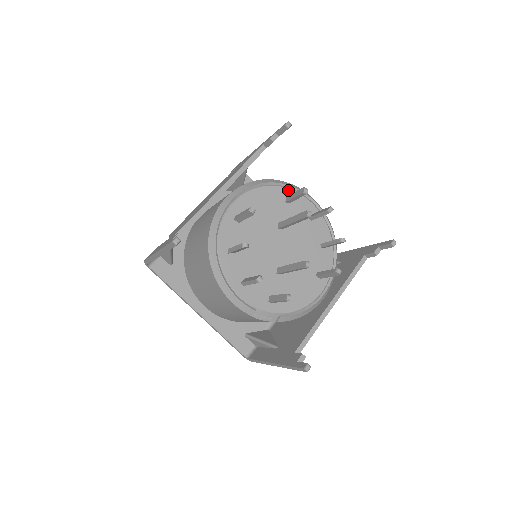
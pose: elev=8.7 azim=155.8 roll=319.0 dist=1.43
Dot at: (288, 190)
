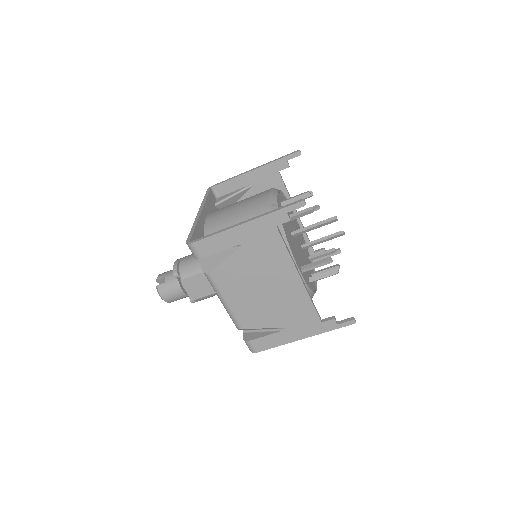
Dot at: (311, 262)
